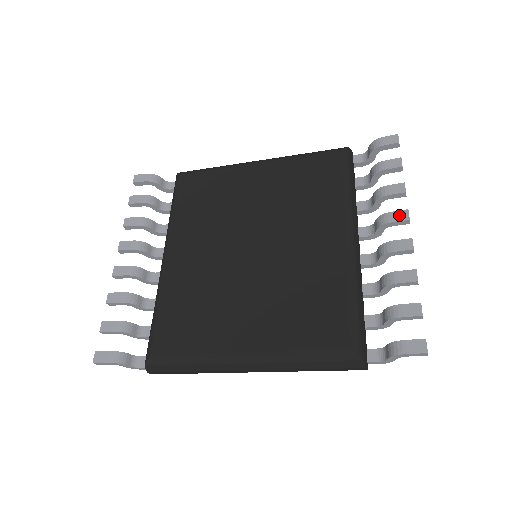
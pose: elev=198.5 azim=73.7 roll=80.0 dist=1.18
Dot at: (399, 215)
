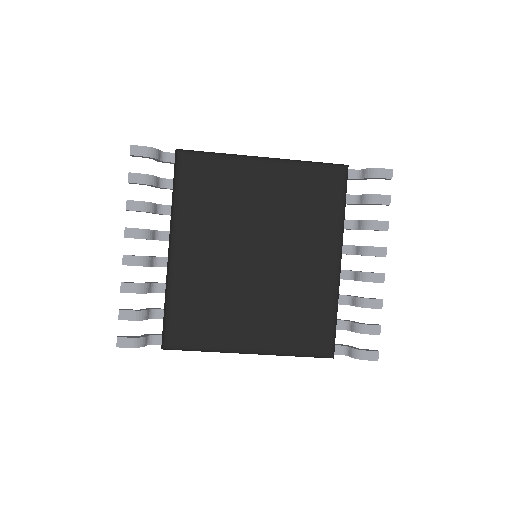
Dot at: (379, 251)
